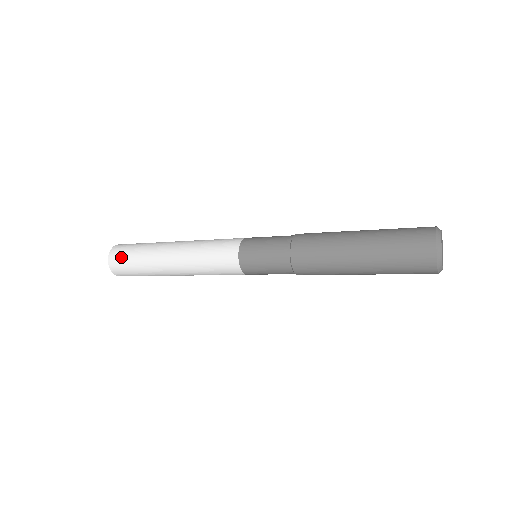
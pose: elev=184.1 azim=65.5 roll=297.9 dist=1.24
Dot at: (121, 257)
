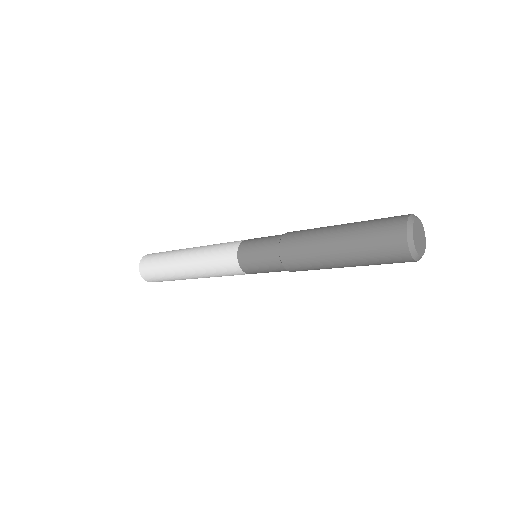
Dot at: (148, 267)
